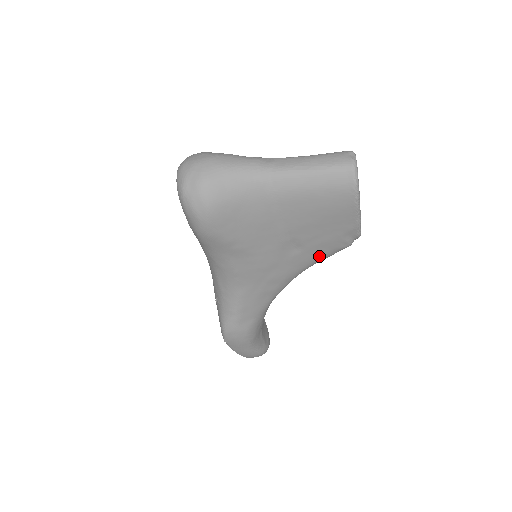
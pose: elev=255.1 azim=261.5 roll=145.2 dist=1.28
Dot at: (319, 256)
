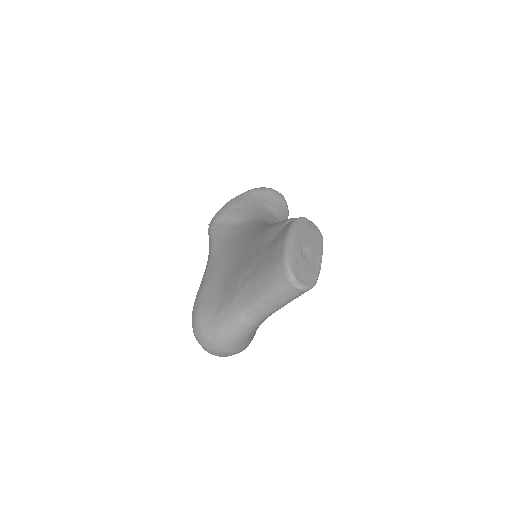
Dot at: occluded
